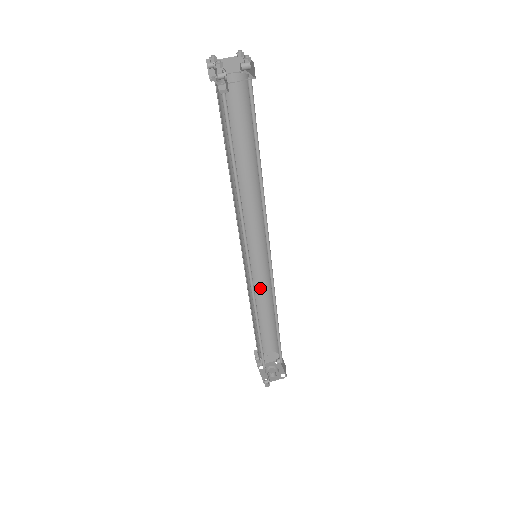
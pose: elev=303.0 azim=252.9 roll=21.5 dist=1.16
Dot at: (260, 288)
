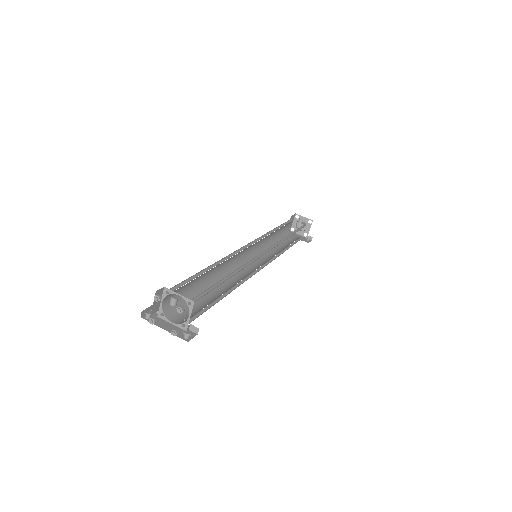
Dot at: (263, 240)
